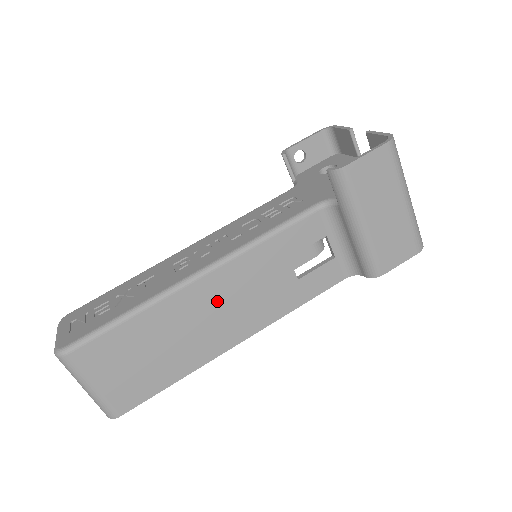
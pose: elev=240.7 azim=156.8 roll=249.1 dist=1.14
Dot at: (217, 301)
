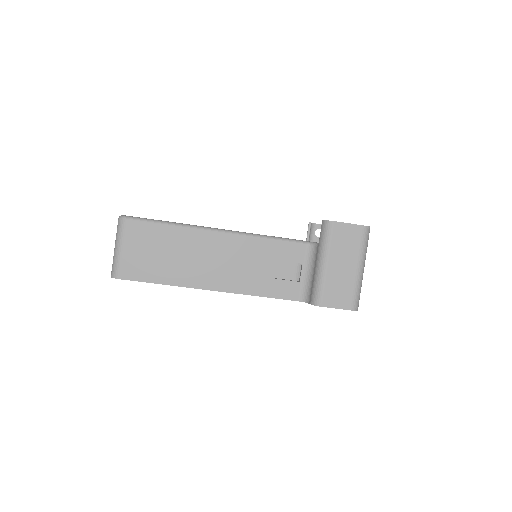
Dot at: (218, 253)
